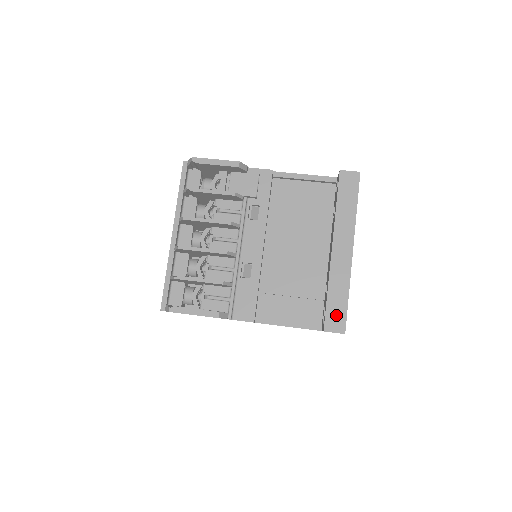
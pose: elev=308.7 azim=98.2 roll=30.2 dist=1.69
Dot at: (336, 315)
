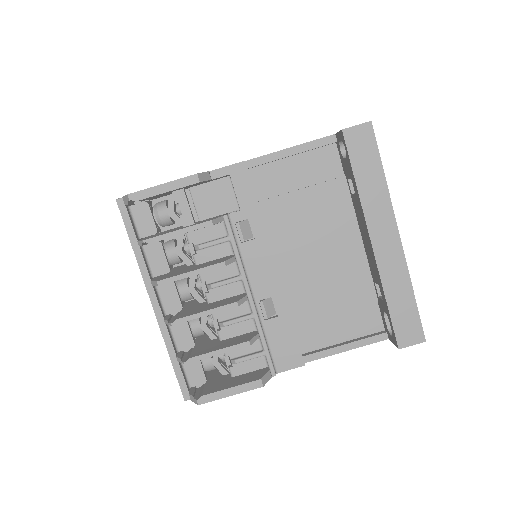
Dot at: (407, 324)
